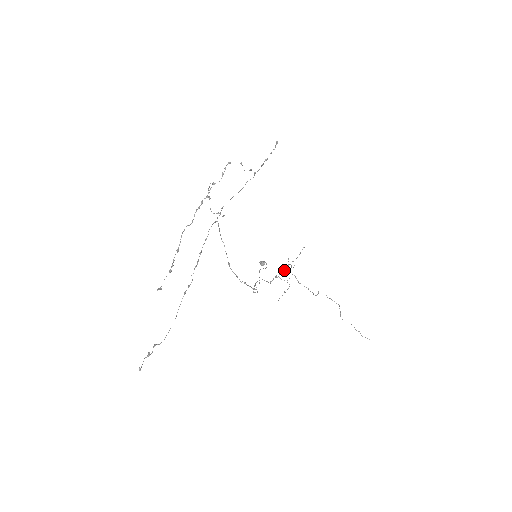
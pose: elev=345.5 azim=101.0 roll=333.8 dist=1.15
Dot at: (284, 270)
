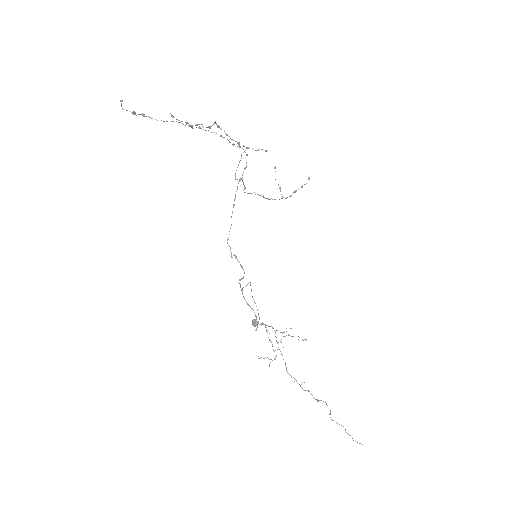
Dot at: occluded
